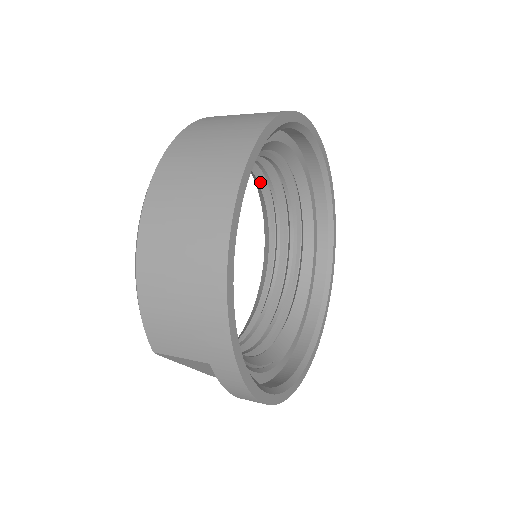
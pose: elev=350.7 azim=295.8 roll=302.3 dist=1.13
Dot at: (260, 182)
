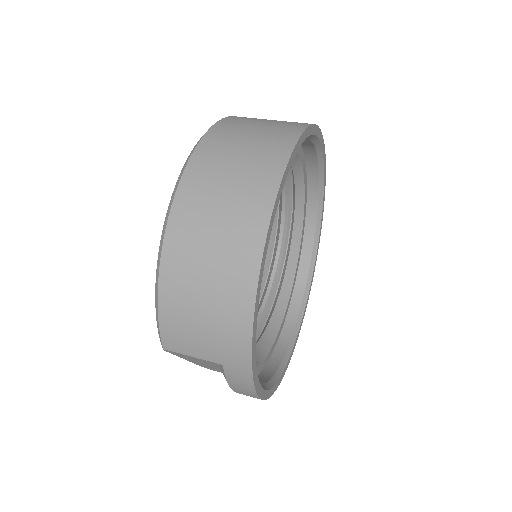
Dot at: occluded
